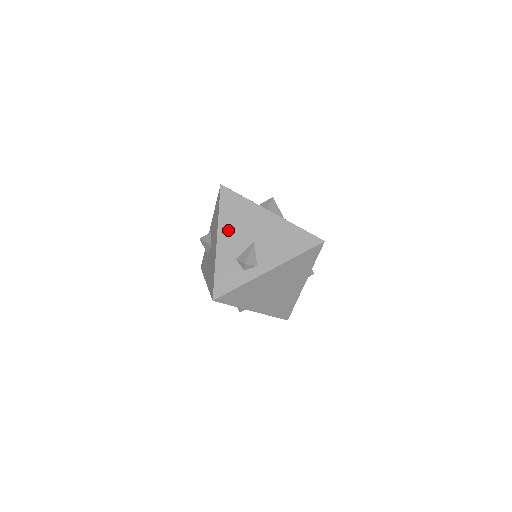
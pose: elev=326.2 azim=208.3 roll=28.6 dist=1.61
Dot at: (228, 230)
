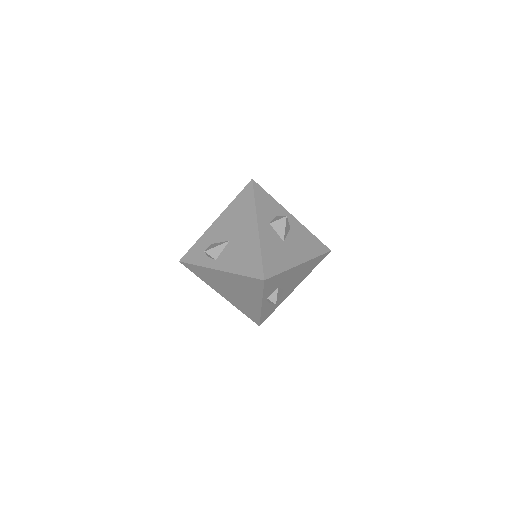
Dot at: (226, 219)
